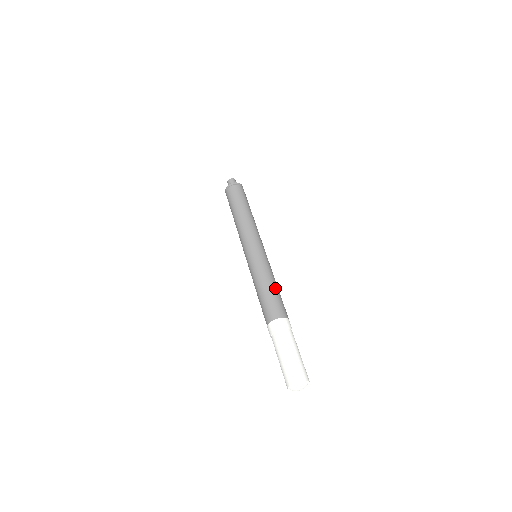
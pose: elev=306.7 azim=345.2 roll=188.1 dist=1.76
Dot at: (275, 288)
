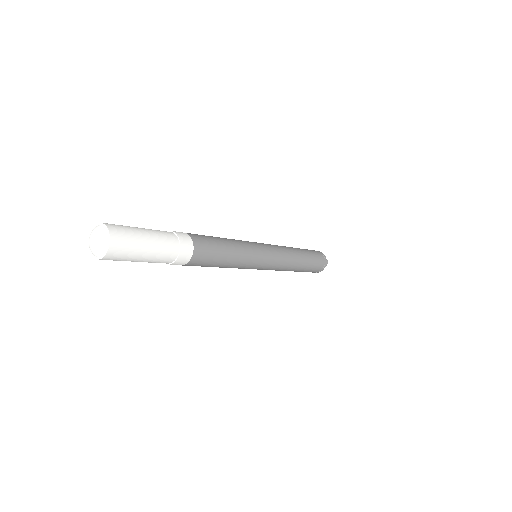
Dot at: (227, 252)
